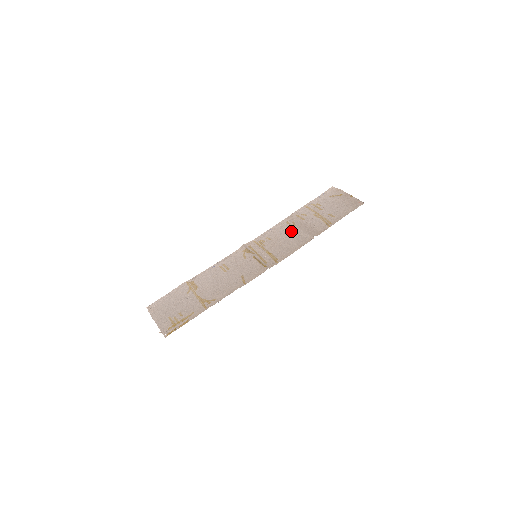
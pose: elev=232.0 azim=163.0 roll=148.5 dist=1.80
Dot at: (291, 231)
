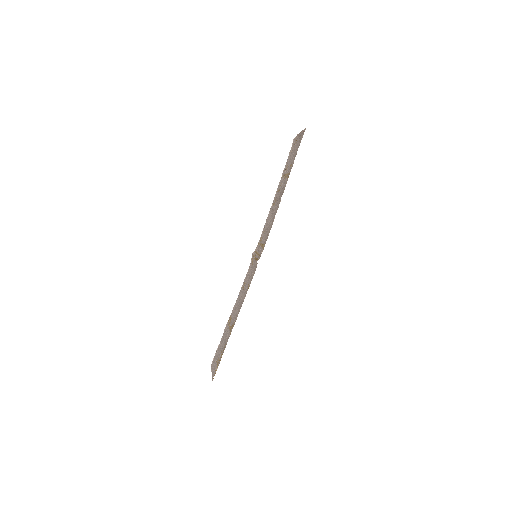
Dot at: (273, 210)
